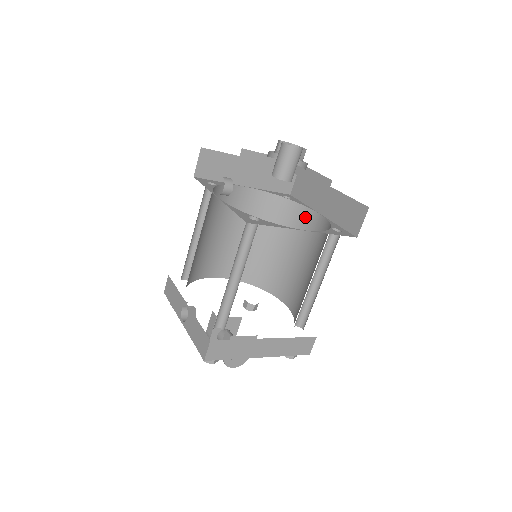
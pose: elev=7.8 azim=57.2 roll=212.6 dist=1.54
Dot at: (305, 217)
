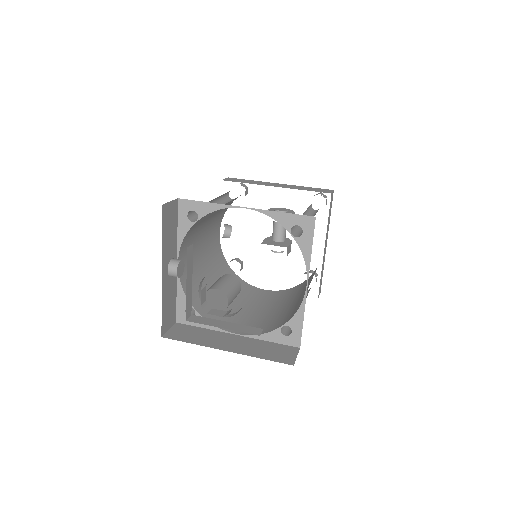
Dot at: occluded
